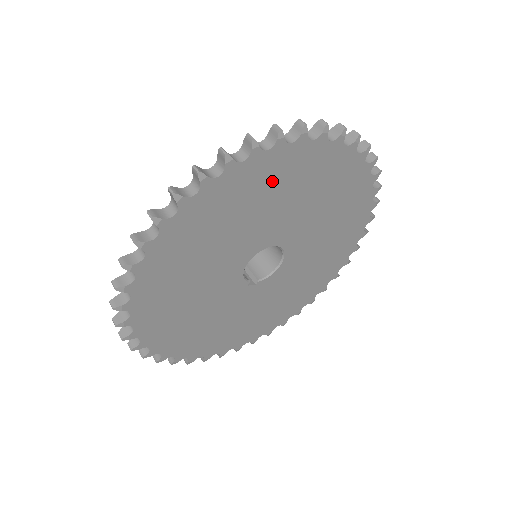
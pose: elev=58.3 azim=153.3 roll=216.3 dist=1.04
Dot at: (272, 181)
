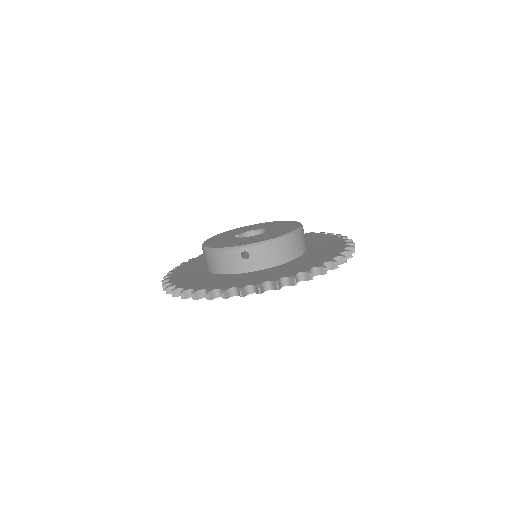
Dot at: occluded
